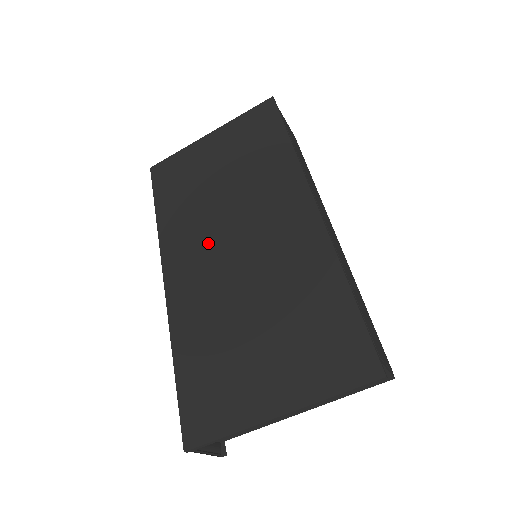
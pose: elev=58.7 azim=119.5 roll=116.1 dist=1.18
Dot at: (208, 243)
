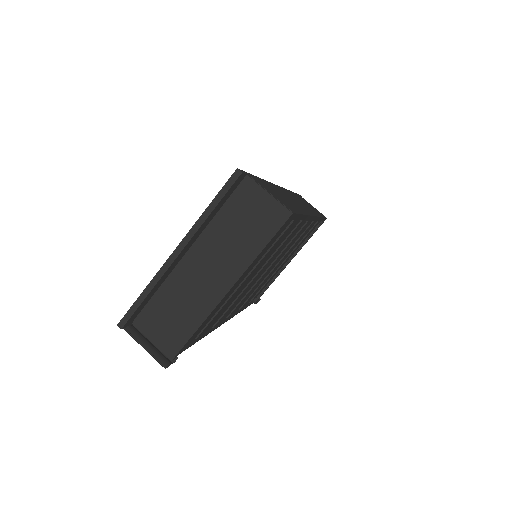
Dot at: occluded
